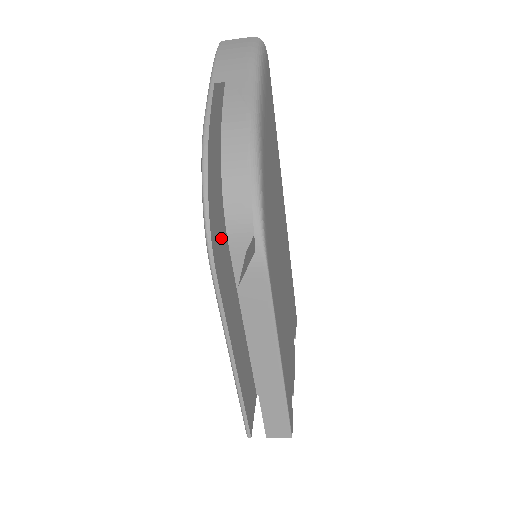
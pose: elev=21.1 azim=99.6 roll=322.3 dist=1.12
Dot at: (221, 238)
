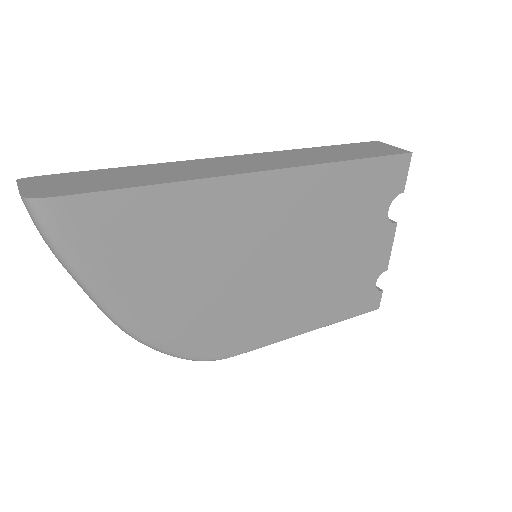
Dot at: occluded
